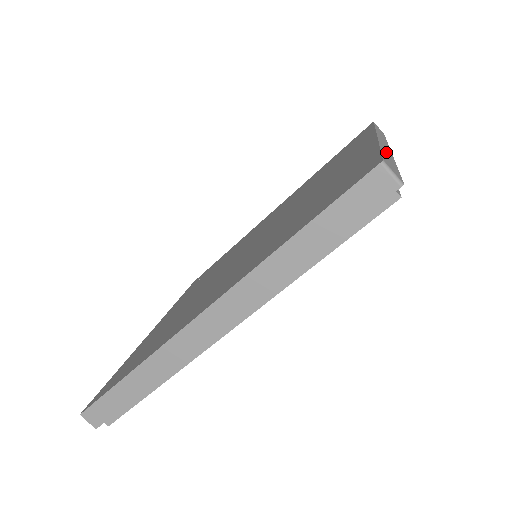
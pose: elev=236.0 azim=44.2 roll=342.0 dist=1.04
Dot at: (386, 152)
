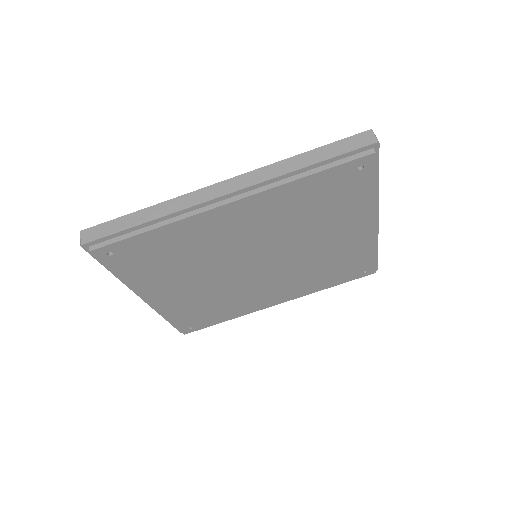
Dot at: occluded
